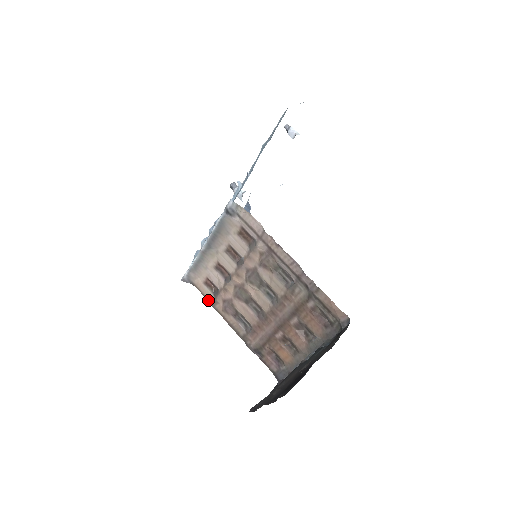
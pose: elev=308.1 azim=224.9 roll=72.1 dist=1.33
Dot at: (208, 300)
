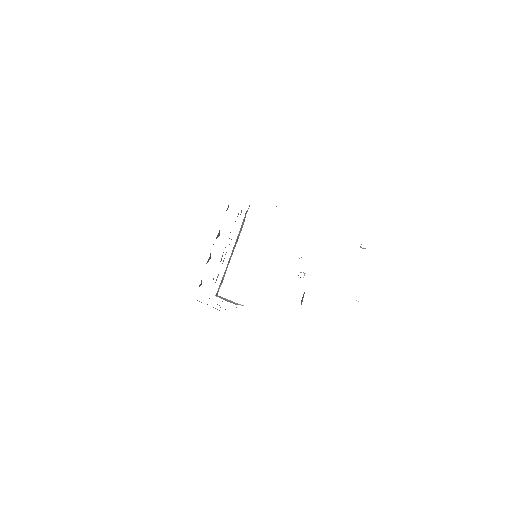
Dot at: occluded
